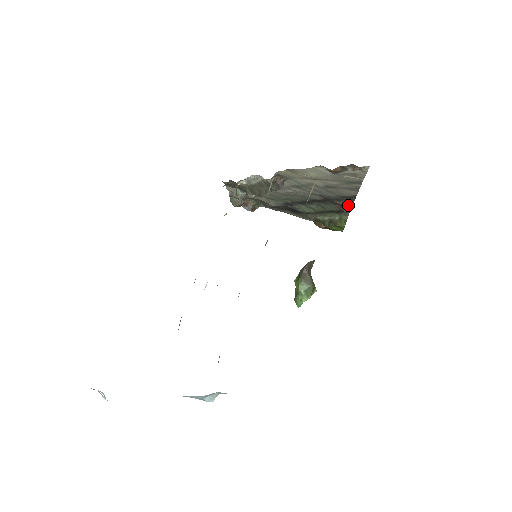
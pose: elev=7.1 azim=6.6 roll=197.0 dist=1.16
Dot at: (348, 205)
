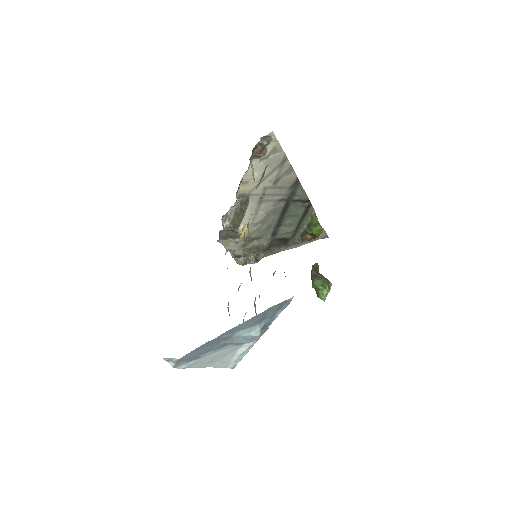
Dot at: (303, 196)
